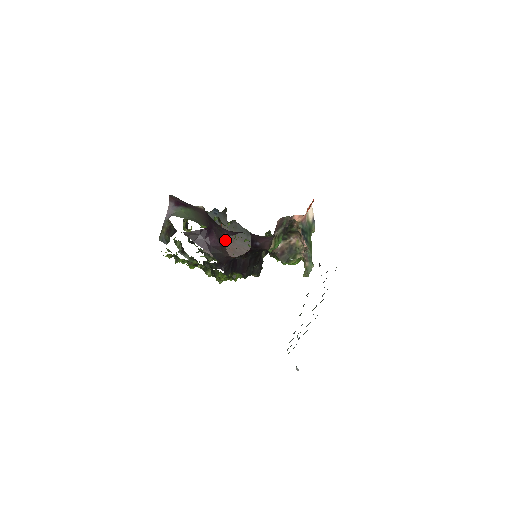
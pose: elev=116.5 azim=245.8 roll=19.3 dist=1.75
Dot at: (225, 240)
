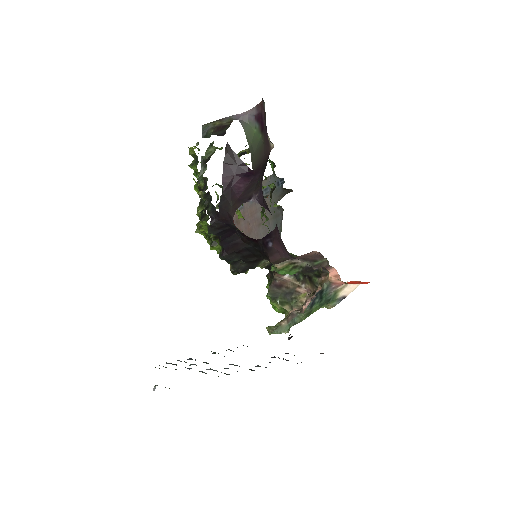
Dot at: (249, 199)
